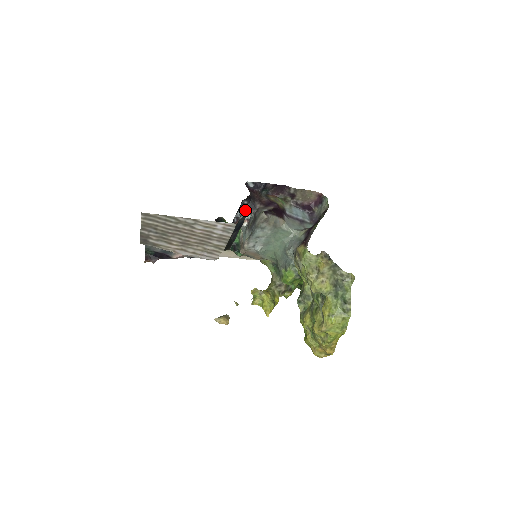
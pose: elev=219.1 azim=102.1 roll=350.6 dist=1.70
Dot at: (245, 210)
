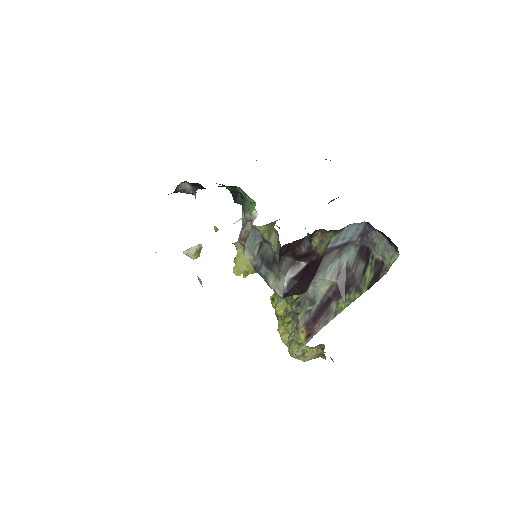
Dot at: occluded
